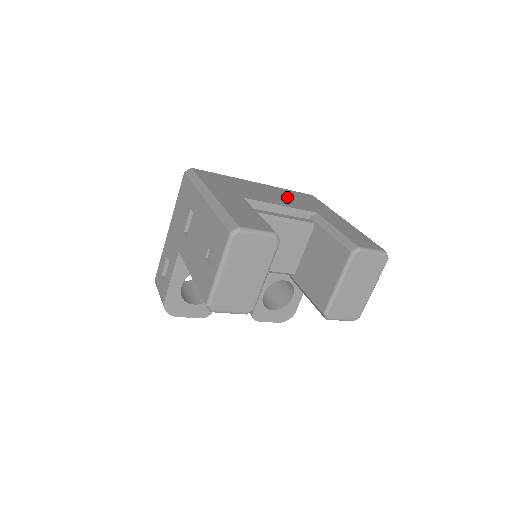
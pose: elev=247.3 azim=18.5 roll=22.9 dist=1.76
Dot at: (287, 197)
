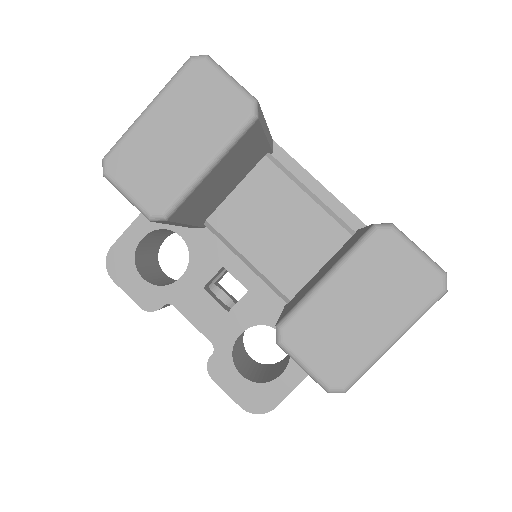
Dot at: occluded
